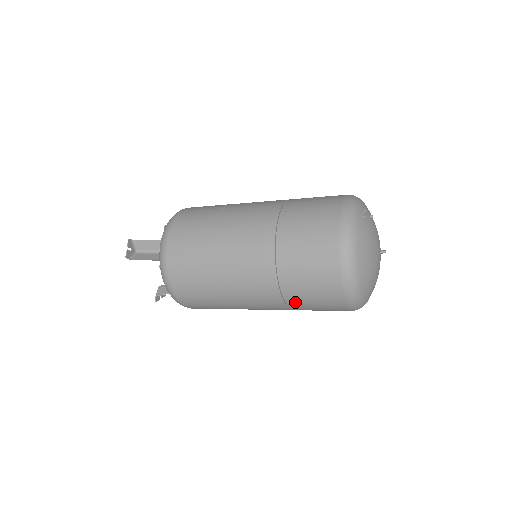
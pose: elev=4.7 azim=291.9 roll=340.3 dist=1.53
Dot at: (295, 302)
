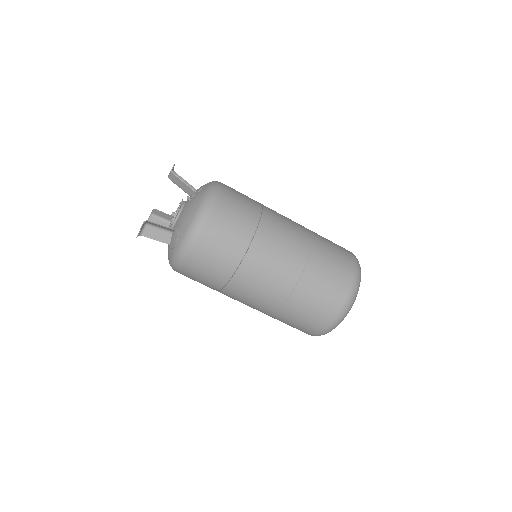
Dot at: (313, 272)
